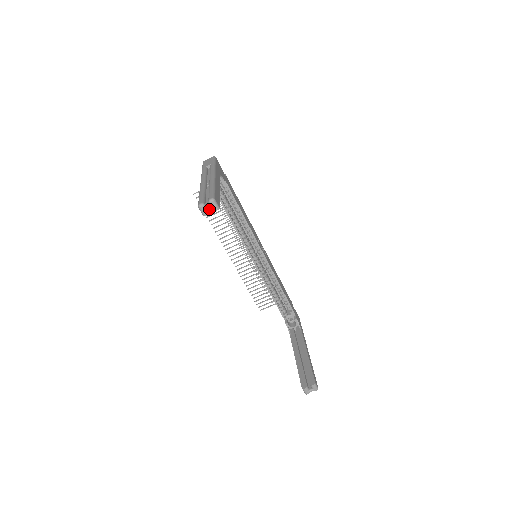
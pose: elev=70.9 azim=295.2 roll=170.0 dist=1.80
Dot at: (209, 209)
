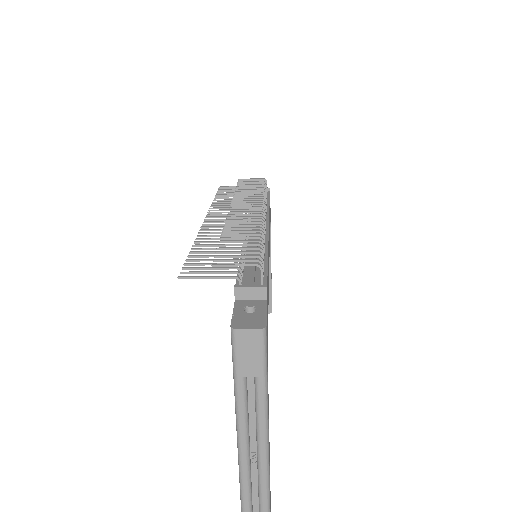
Dot at: occluded
